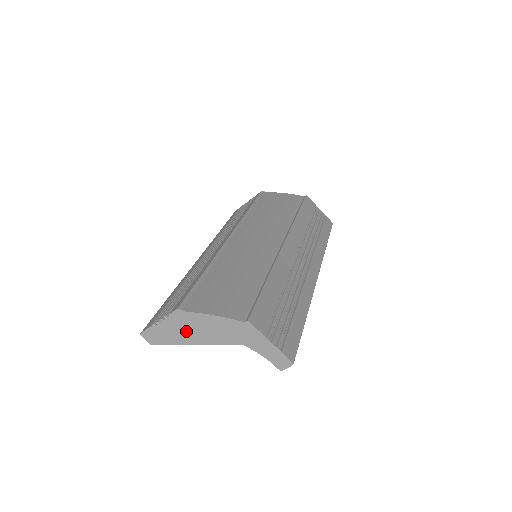
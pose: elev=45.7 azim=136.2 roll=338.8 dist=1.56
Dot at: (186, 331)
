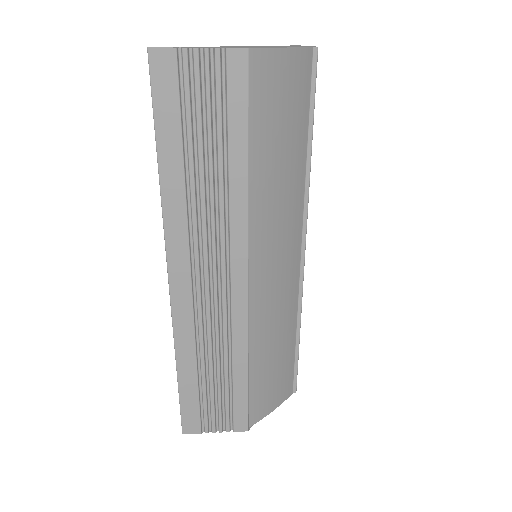
Dot at: occluded
